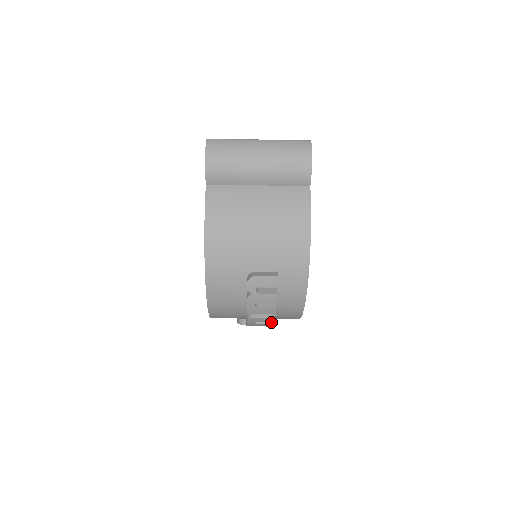
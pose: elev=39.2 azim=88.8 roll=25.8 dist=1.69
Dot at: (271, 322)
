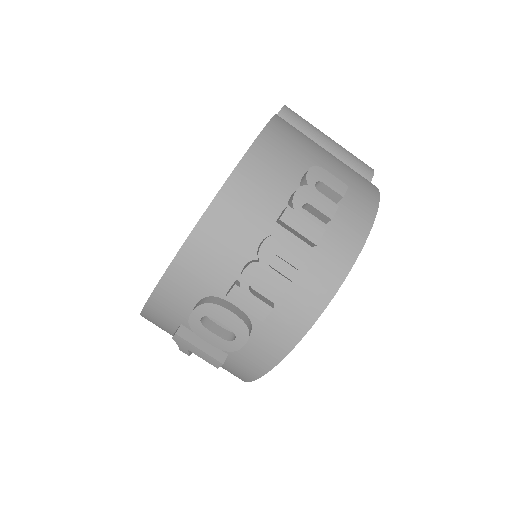
Dot at: (288, 279)
